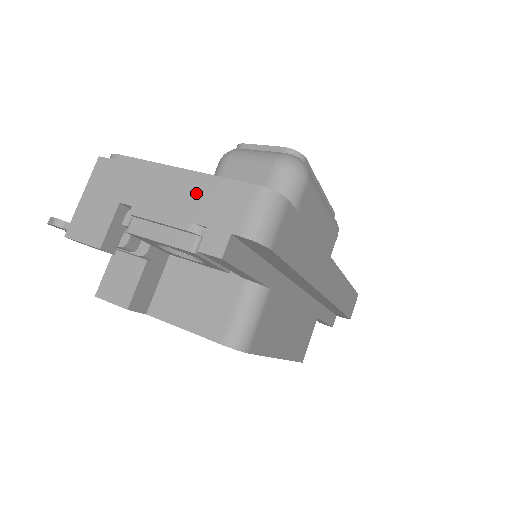
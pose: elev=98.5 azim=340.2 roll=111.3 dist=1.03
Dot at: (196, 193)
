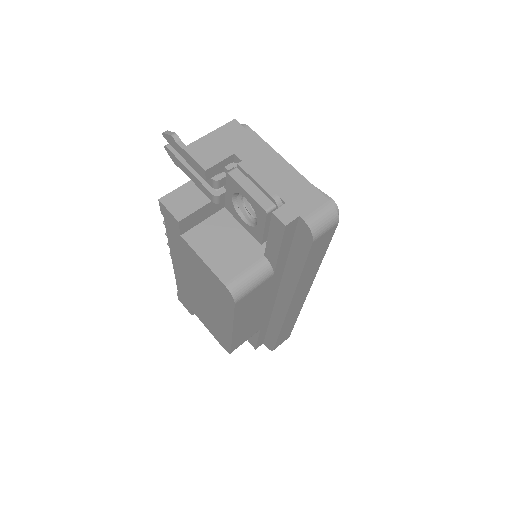
Dot at: (289, 181)
